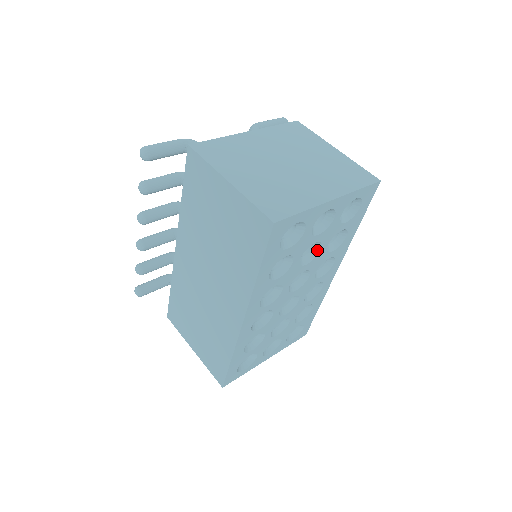
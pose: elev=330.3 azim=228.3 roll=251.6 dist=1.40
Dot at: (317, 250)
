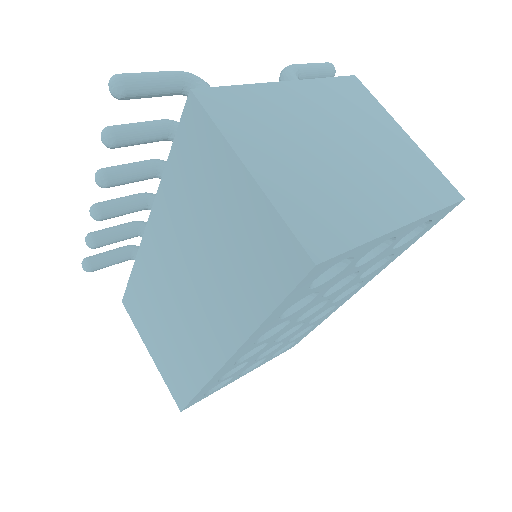
Dot at: (349, 278)
